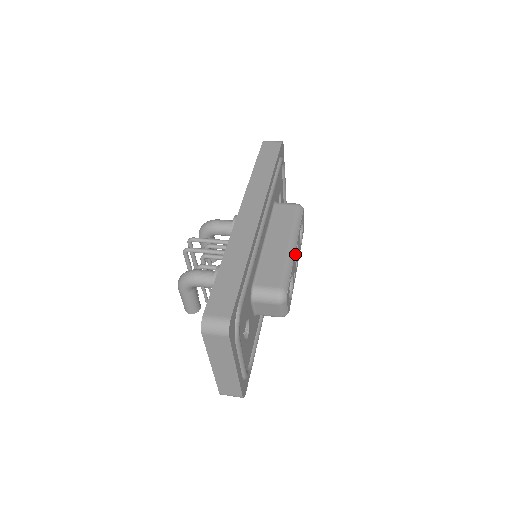
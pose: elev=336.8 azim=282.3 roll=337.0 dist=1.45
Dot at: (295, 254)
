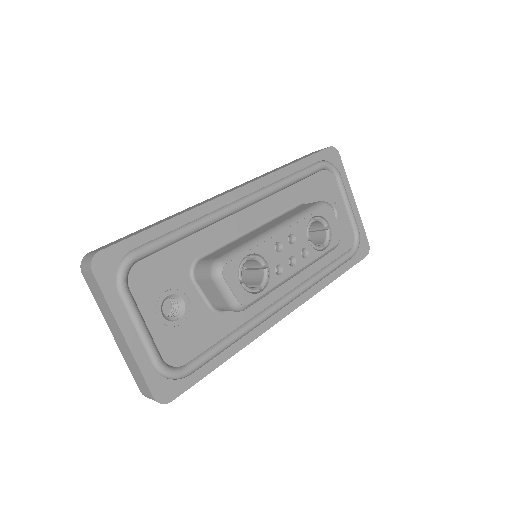
Dot at: (277, 240)
